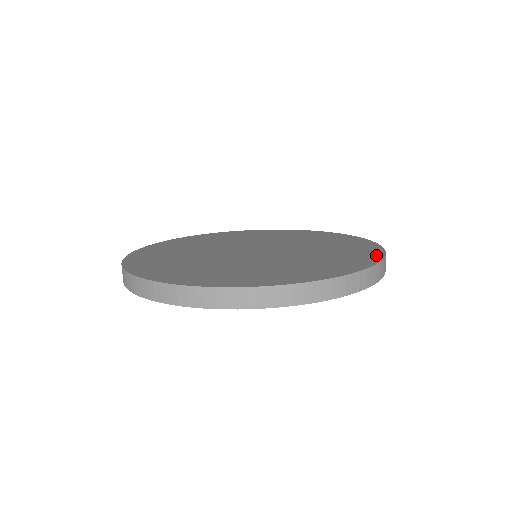
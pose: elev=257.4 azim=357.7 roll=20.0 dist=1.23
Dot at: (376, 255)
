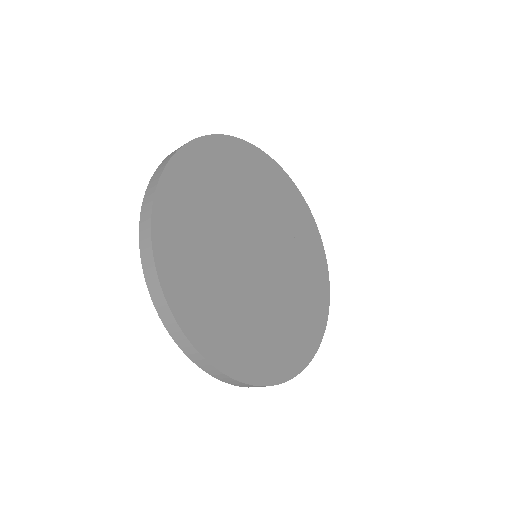
Dot at: (316, 233)
